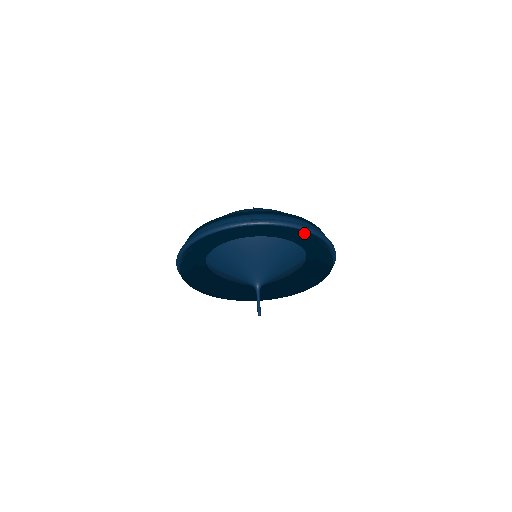
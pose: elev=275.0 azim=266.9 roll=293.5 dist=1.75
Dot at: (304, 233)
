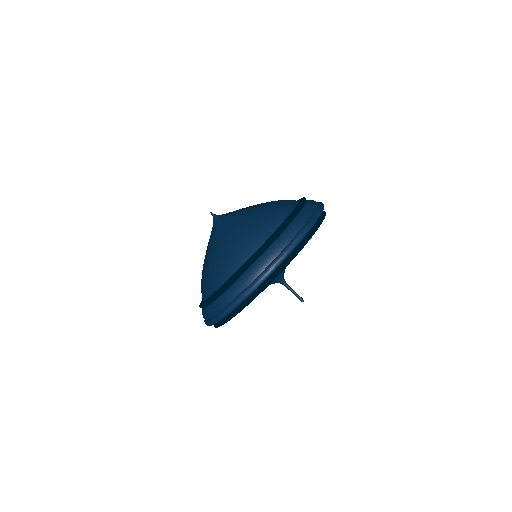
Dot at: occluded
